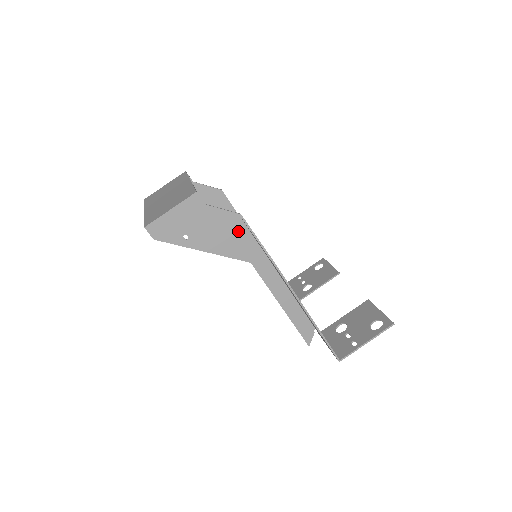
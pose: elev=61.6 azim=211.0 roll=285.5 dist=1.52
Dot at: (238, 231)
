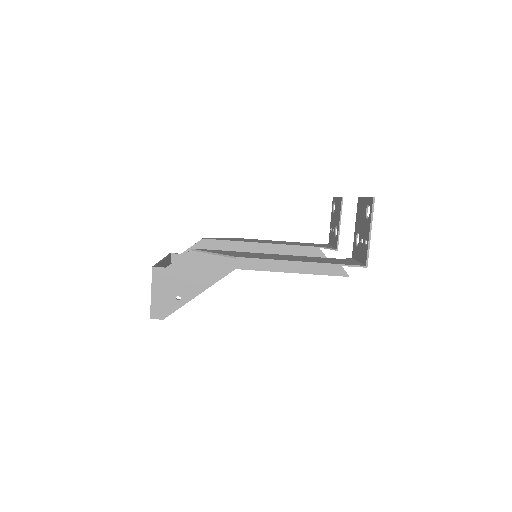
Dot at: (203, 260)
